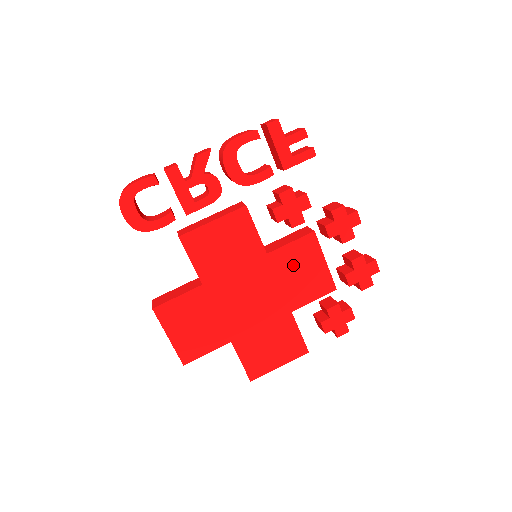
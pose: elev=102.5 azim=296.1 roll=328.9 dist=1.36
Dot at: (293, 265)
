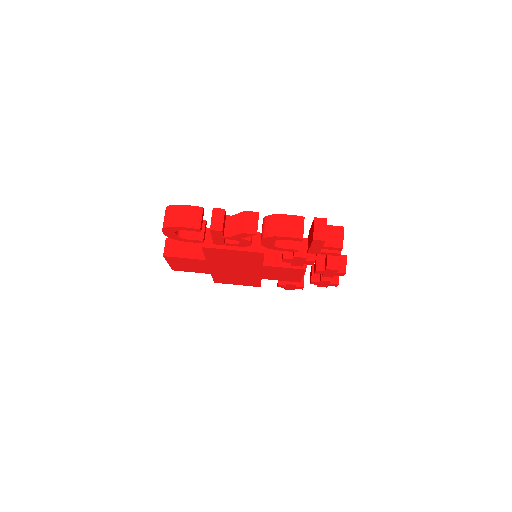
Dot at: (278, 272)
